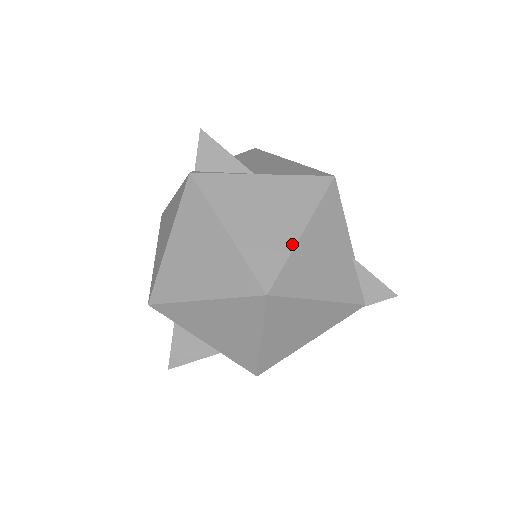
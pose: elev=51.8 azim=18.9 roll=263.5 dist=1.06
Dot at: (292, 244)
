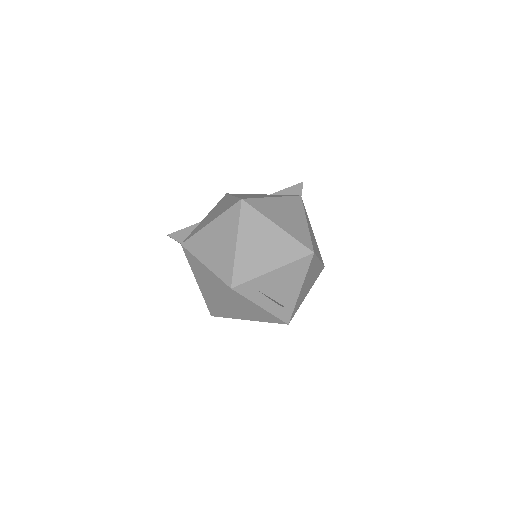
Dot at: (234, 198)
